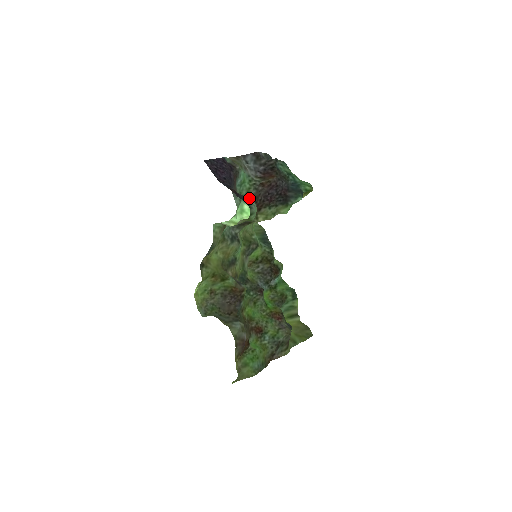
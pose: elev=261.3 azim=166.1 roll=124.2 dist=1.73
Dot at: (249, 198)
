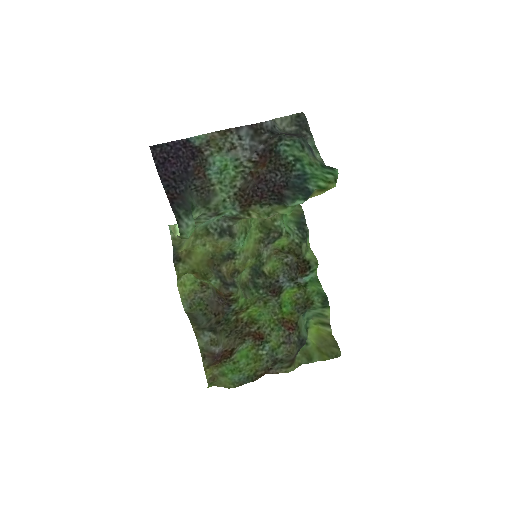
Dot at: (182, 211)
